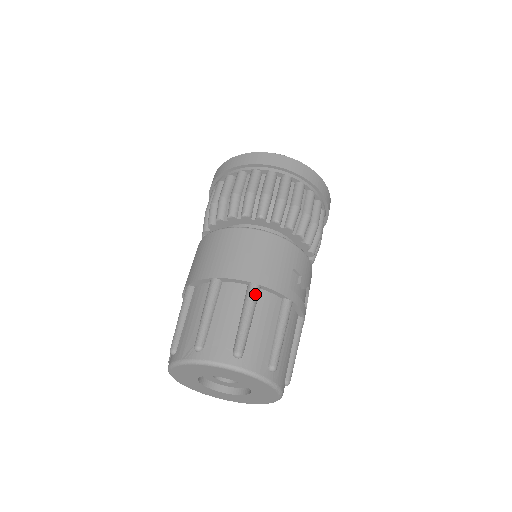
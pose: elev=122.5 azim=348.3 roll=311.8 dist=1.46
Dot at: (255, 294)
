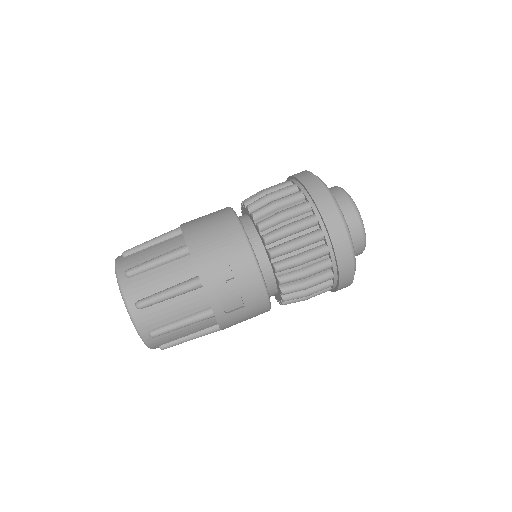
Dot at: (179, 252)
